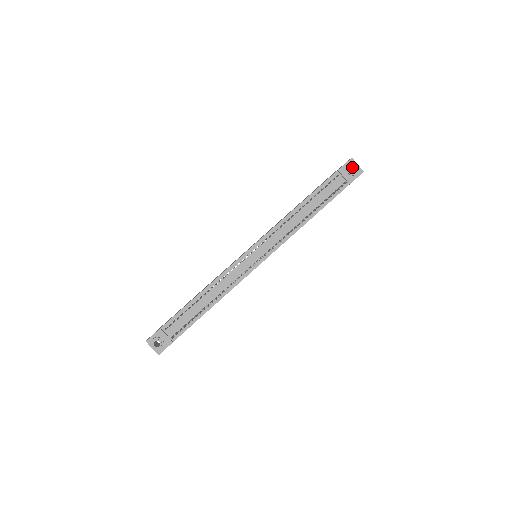
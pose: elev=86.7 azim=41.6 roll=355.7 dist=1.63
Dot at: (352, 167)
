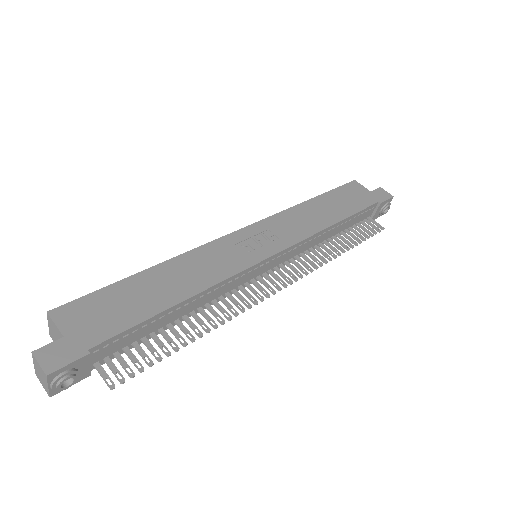
Dot at: occluded
